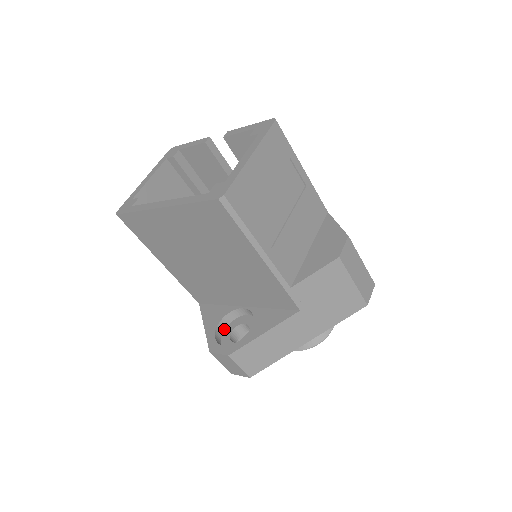
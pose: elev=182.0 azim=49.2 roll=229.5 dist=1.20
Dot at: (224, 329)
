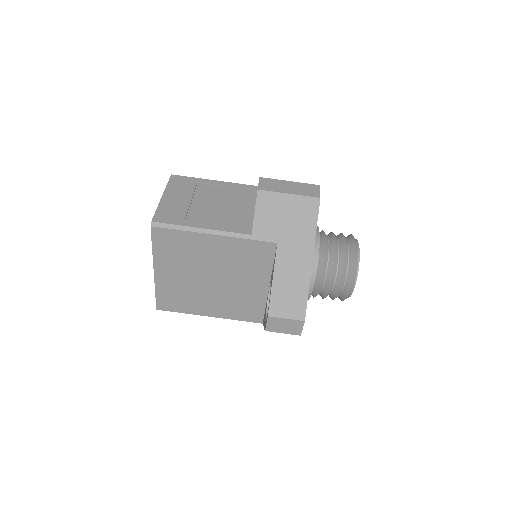
Dot at: occluded
